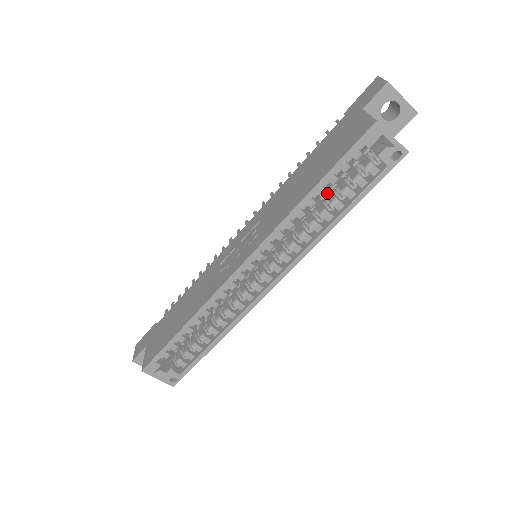
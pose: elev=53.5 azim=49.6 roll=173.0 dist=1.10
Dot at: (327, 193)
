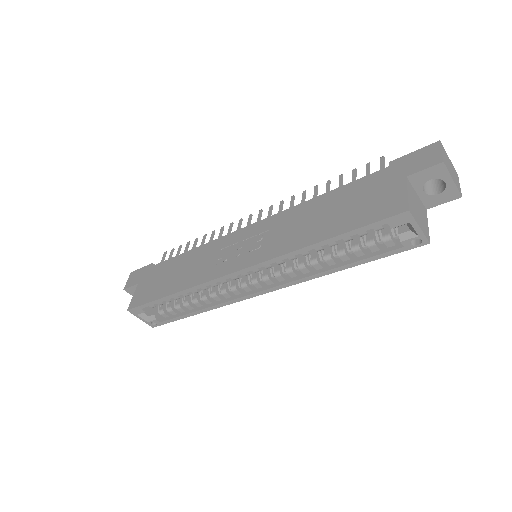
Dot at: occluded
